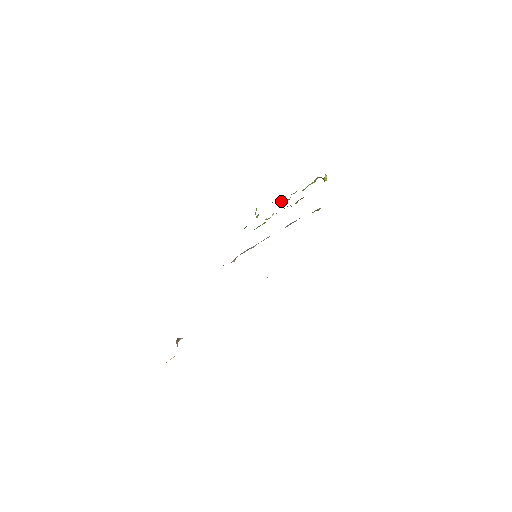
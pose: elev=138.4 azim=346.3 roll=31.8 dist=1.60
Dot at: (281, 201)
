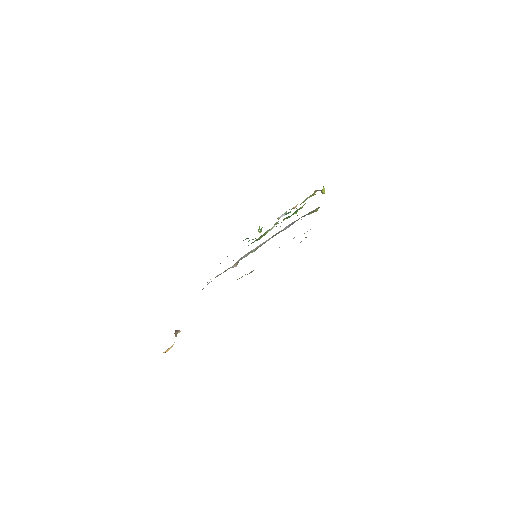
Dot at: (282, 216)
